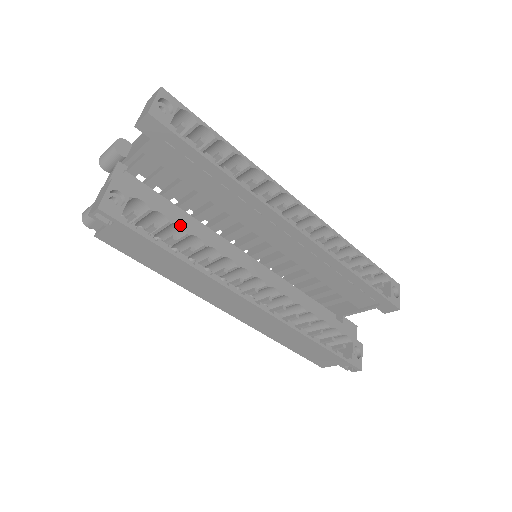
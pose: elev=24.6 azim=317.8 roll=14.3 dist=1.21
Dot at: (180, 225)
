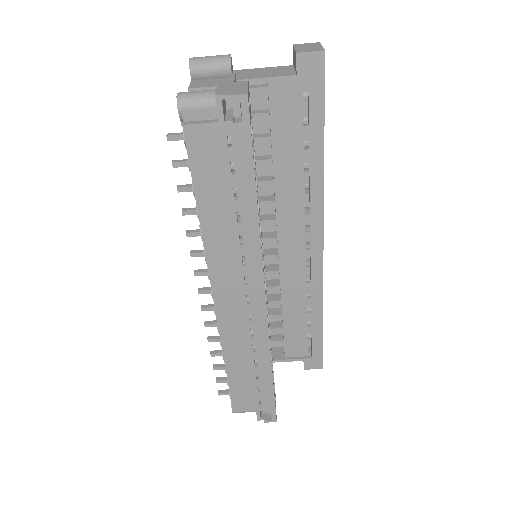
Dot at: (256, 175)
